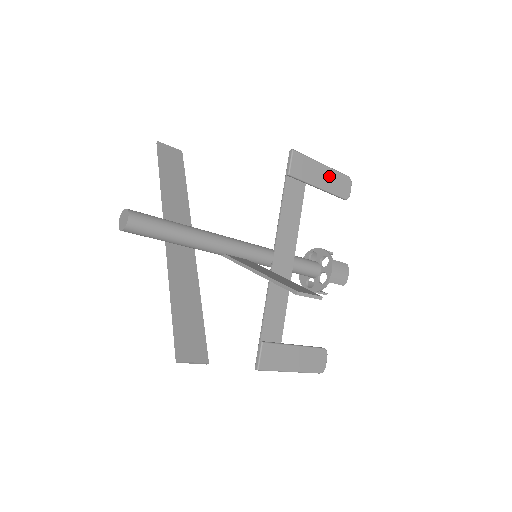
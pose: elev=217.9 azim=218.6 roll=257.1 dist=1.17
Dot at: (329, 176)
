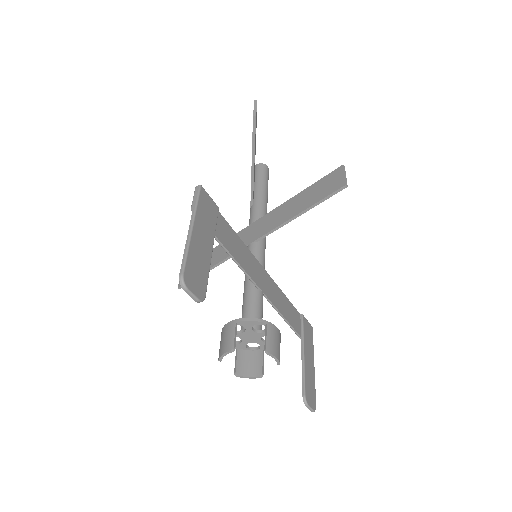
Dot at: (311, 372)
